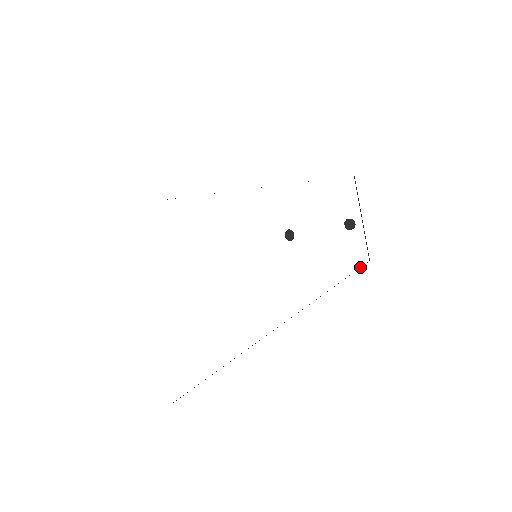
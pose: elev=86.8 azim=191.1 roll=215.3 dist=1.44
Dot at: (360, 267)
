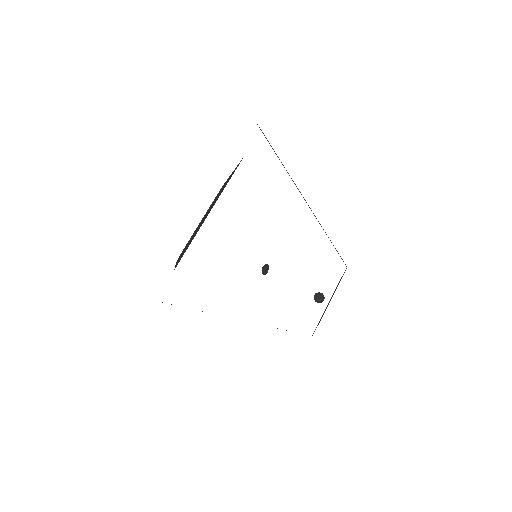
Dot at: occluded
